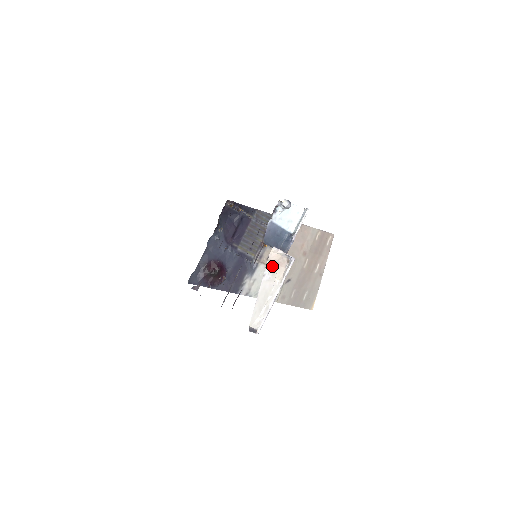
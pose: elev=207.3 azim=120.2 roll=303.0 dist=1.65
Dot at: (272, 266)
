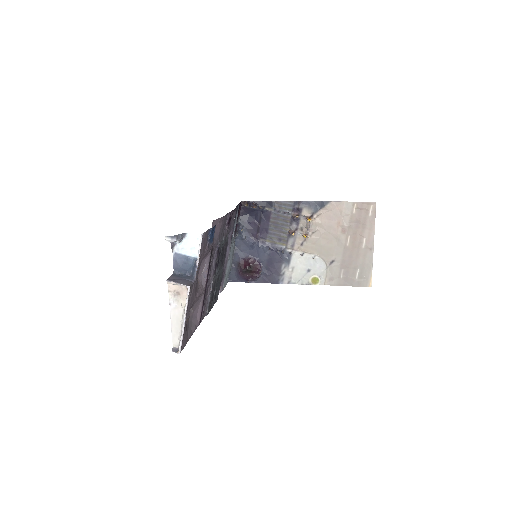
Dot at: (174, 295)
